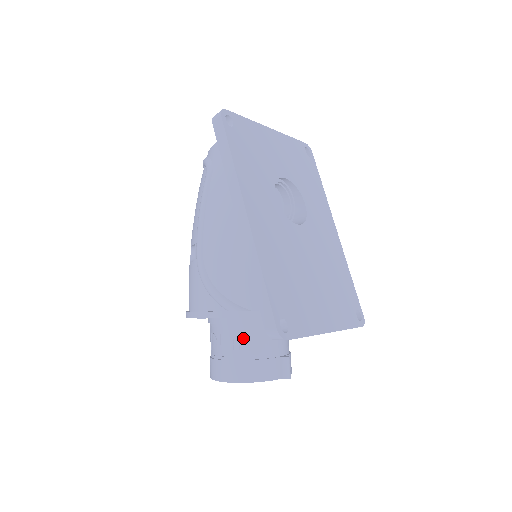
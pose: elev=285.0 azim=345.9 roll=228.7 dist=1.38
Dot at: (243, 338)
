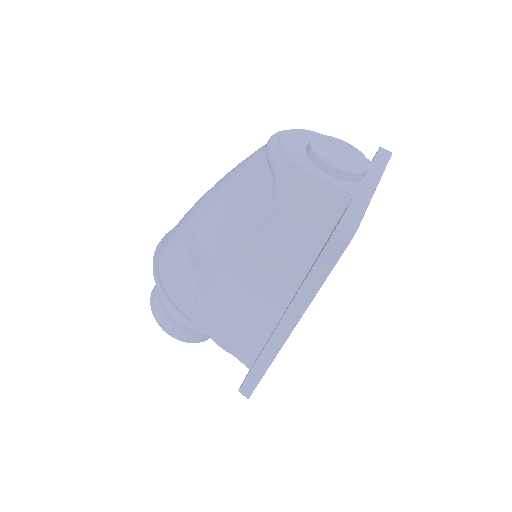
Dot at: occluded
